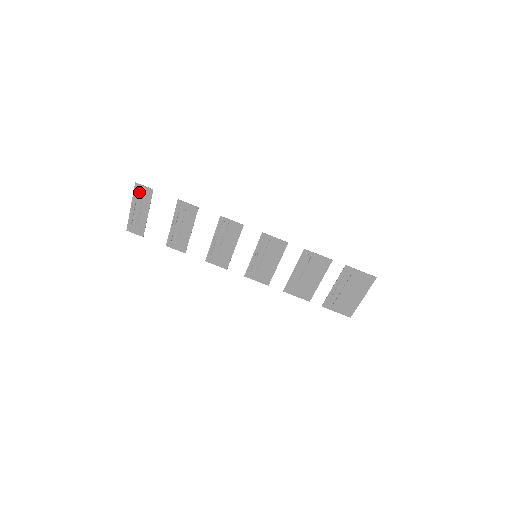
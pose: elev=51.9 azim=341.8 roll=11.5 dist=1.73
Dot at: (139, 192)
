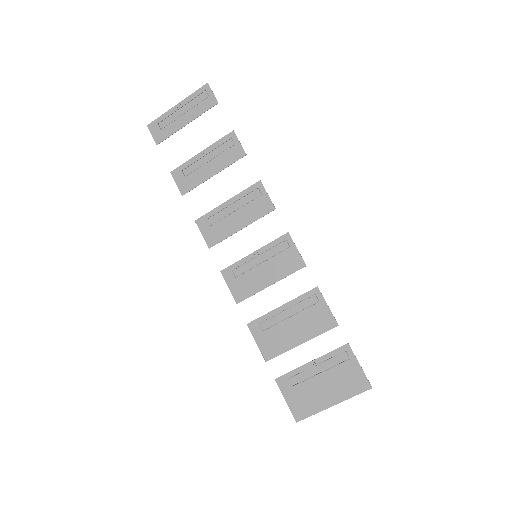
Dot at: (201, 95)
